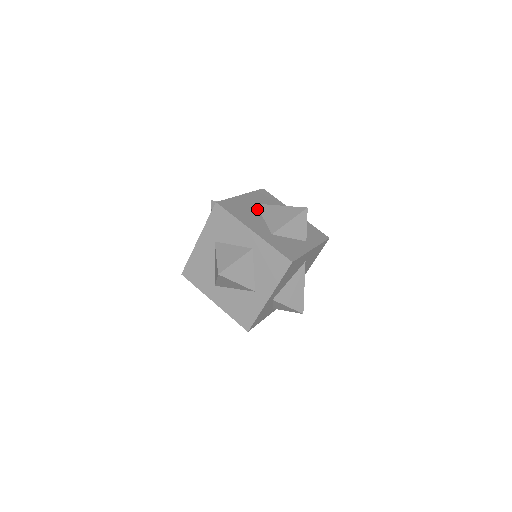
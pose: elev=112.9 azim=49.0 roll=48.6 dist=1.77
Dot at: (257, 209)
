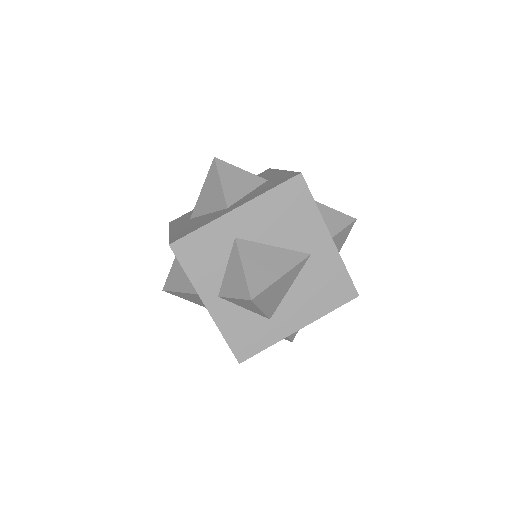
Dot at: occluded
